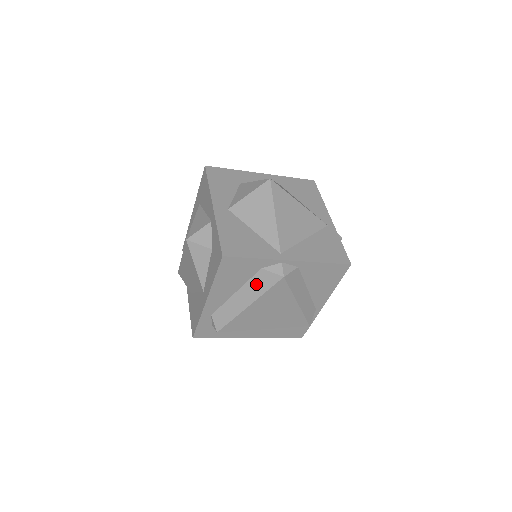
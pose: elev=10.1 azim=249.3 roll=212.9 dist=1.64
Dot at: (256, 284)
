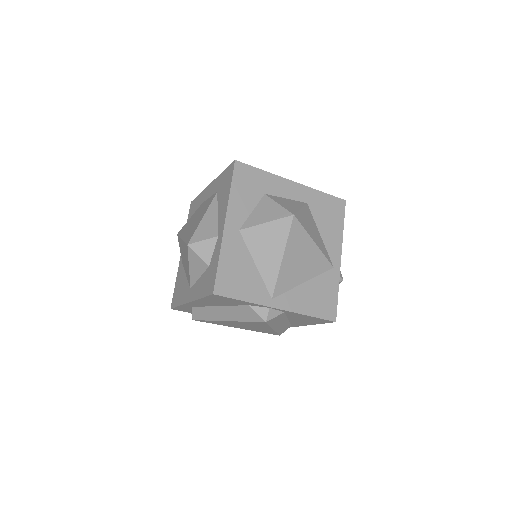
Dot at: (239, 312)
